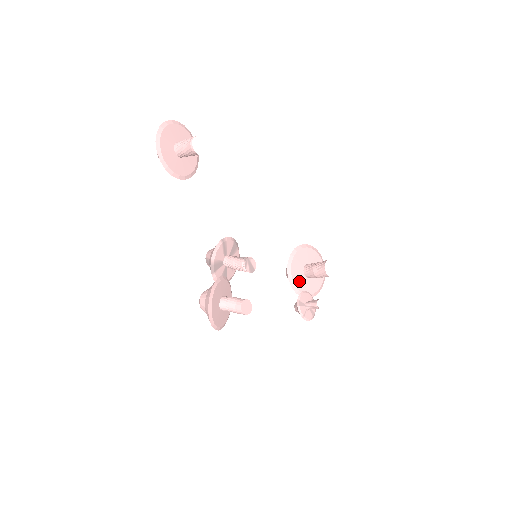
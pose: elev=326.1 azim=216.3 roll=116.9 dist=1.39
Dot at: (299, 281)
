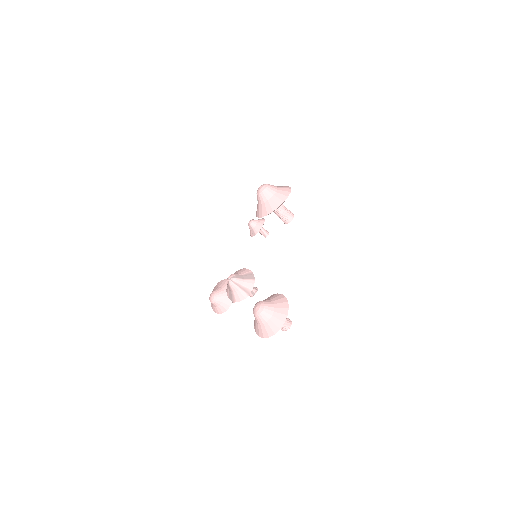
Dot at: occluded
